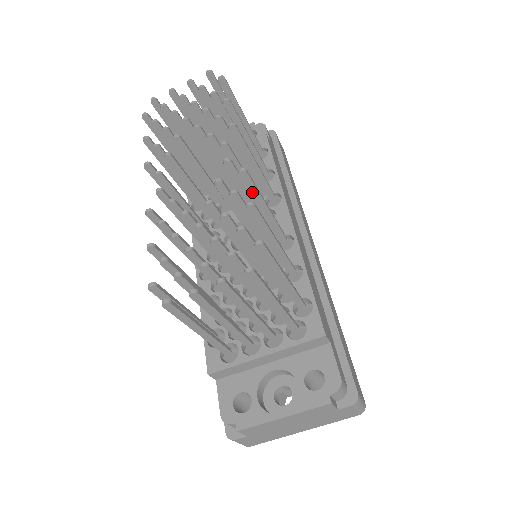
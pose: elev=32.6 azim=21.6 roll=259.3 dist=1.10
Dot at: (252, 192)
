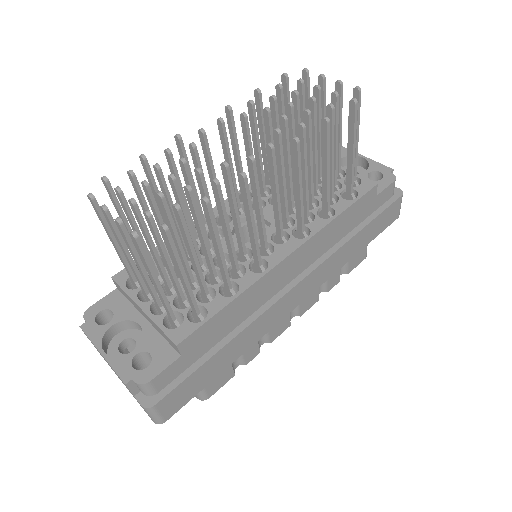
Dot at: (244, 199)
